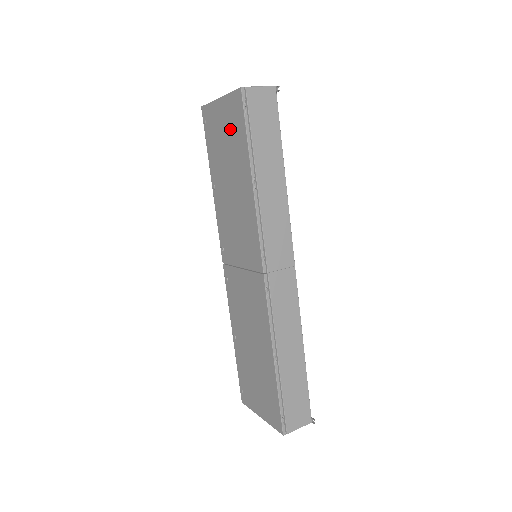
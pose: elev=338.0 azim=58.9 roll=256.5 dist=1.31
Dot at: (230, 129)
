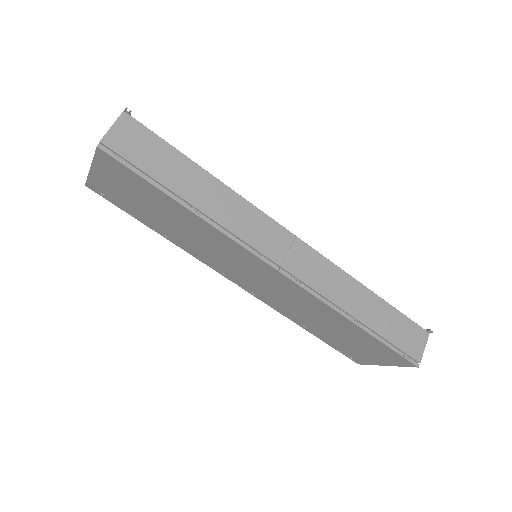
Dot at: (127, 185)
